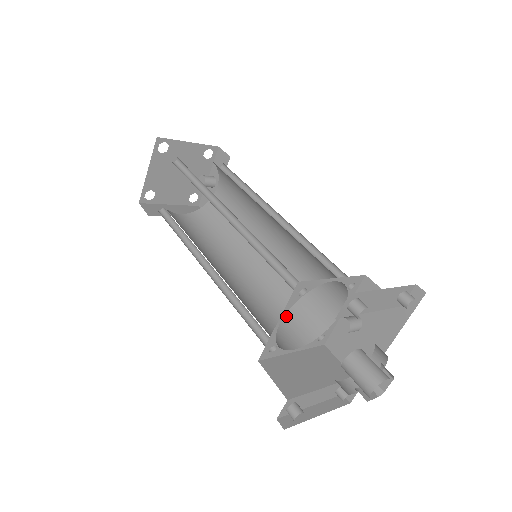
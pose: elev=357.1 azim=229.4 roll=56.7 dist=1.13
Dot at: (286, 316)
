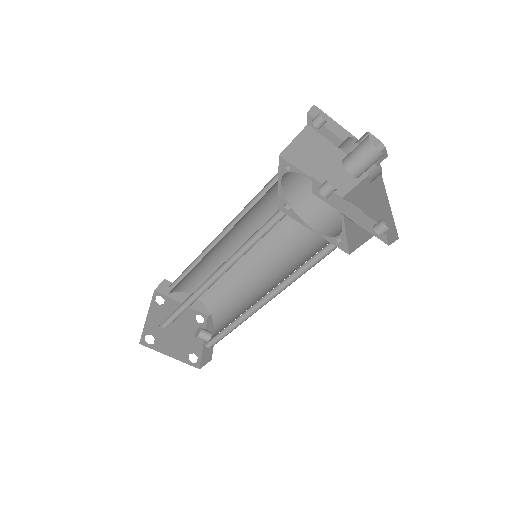
Dot at: occluded
